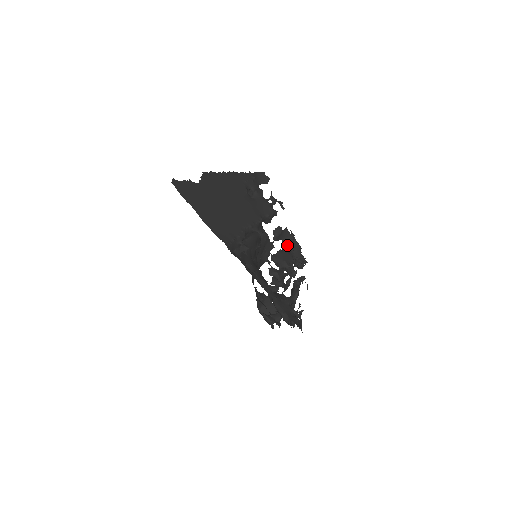
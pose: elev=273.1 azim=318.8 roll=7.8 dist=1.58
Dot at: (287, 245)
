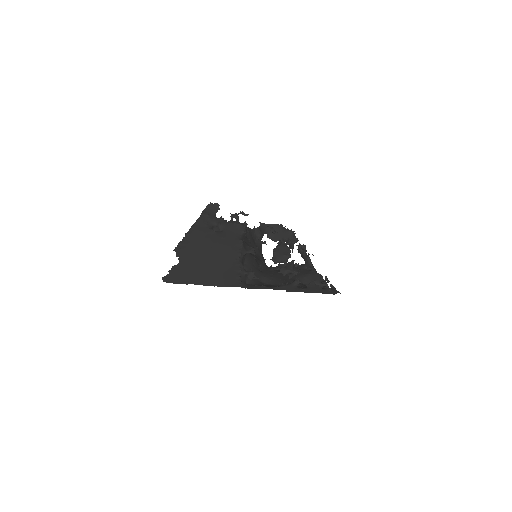
Dot at: (271, 233)
